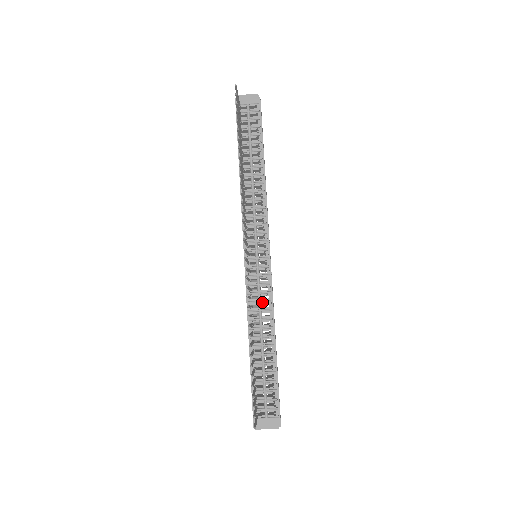
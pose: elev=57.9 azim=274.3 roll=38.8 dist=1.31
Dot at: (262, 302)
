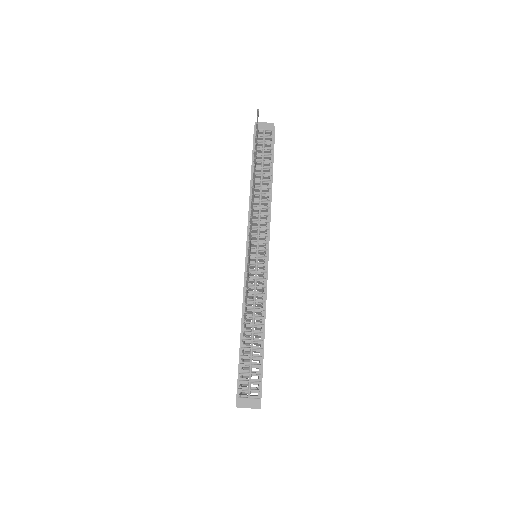
Dot at: (257, 294)
